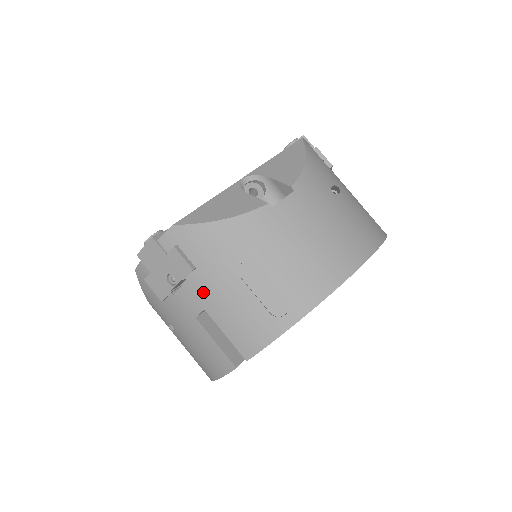
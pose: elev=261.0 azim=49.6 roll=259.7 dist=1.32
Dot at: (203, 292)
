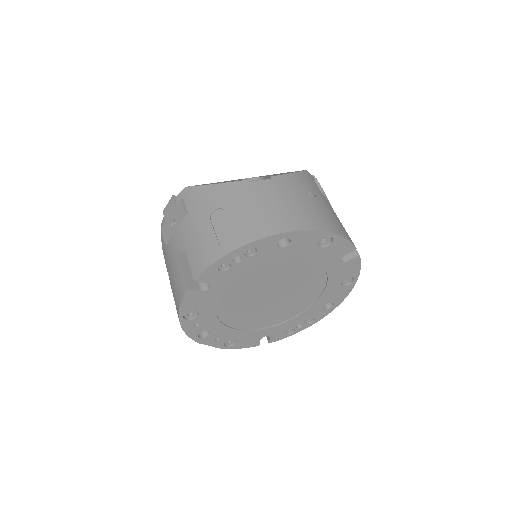
Dot at: (186, 230)
